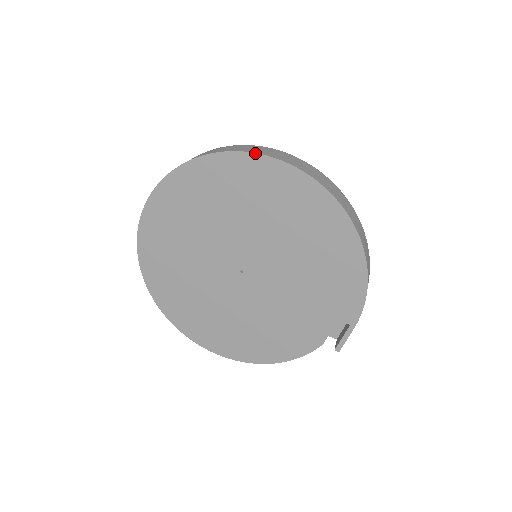
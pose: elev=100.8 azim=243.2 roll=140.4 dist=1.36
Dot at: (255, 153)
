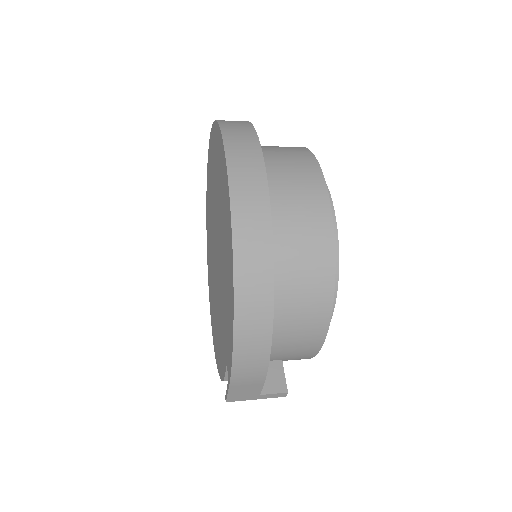
Dot at: (221, 132)
